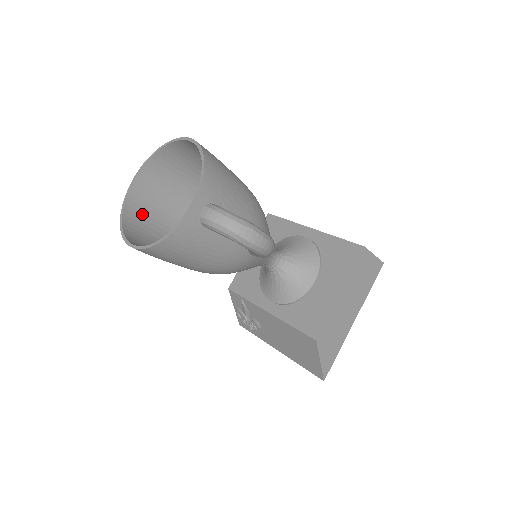
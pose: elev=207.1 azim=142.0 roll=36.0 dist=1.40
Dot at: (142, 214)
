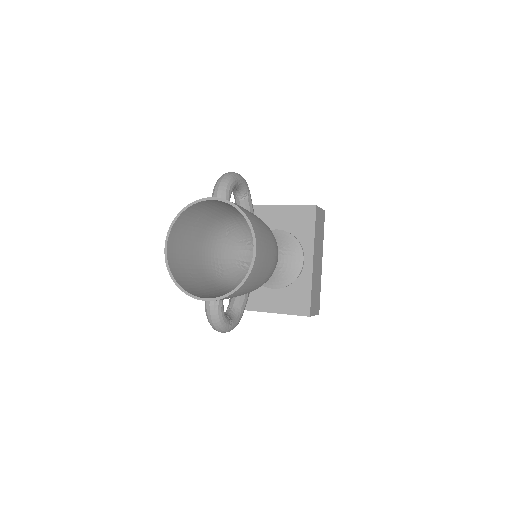
Dot at: (201, 209)
